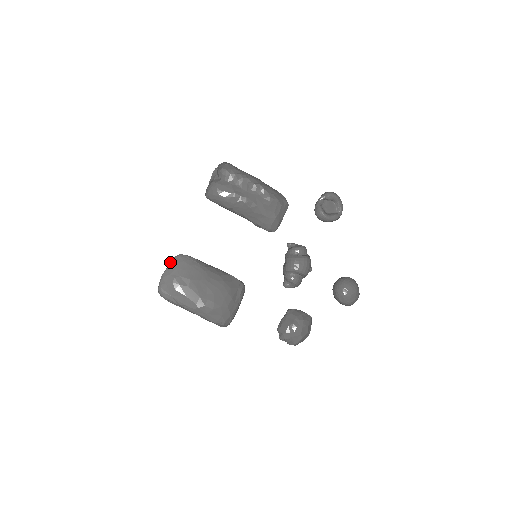
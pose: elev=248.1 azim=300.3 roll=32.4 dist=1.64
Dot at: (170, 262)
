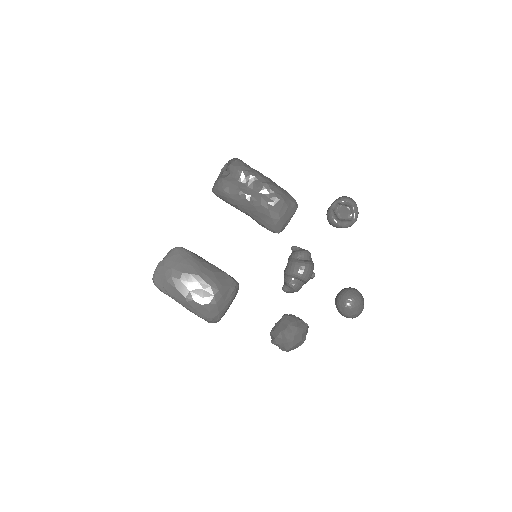
Dot at: (167, 253)
